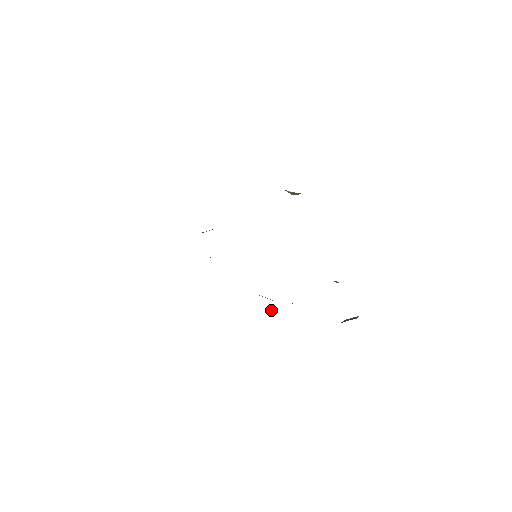
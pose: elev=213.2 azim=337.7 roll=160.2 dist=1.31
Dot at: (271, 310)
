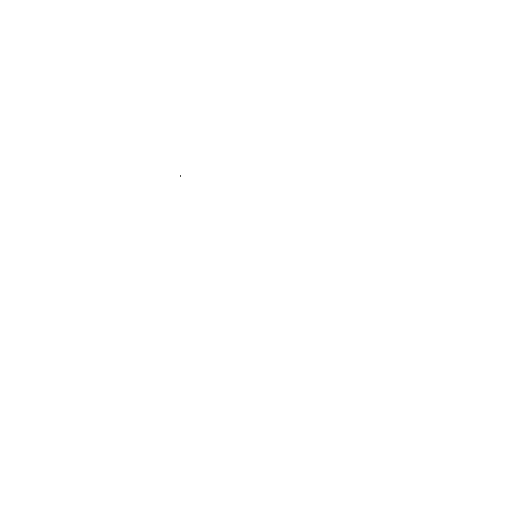
Dot at: occluded
